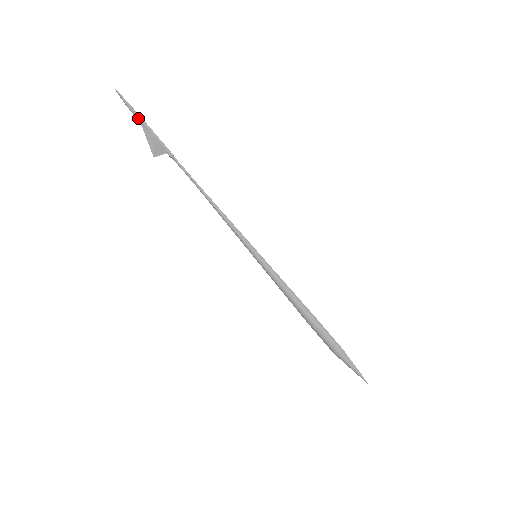
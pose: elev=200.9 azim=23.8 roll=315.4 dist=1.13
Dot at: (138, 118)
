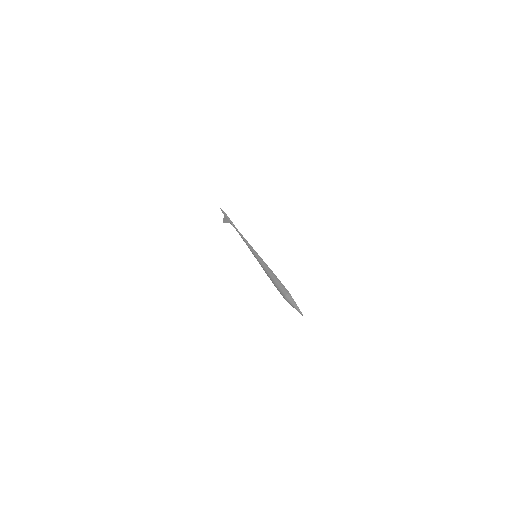
Dot at: (224, 214)
